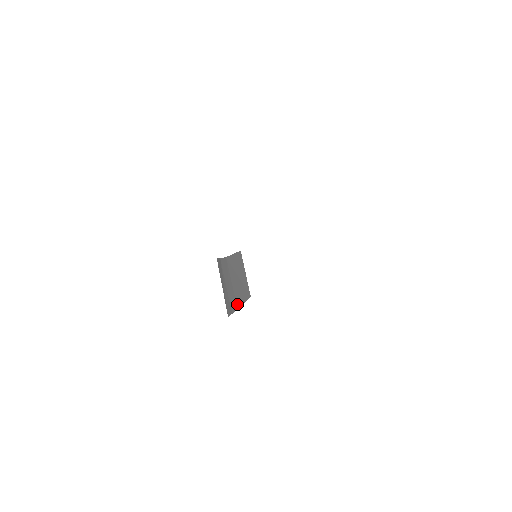
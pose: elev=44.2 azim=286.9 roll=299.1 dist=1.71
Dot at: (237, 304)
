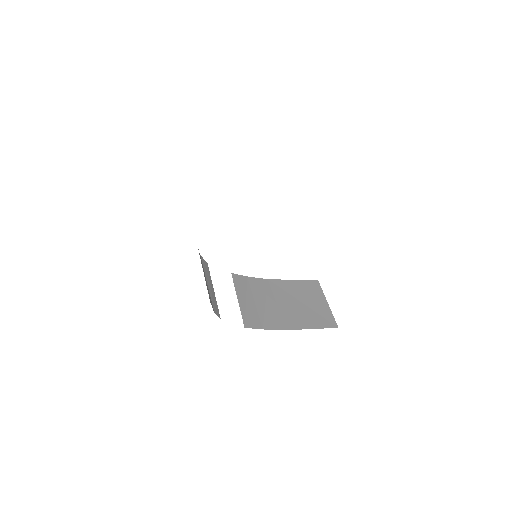
Dot at: (286, 325)
